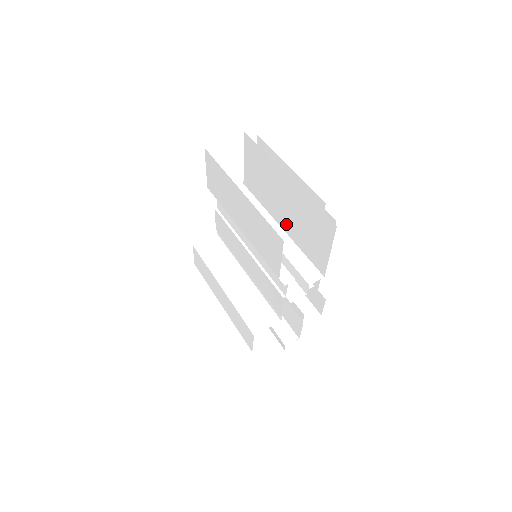
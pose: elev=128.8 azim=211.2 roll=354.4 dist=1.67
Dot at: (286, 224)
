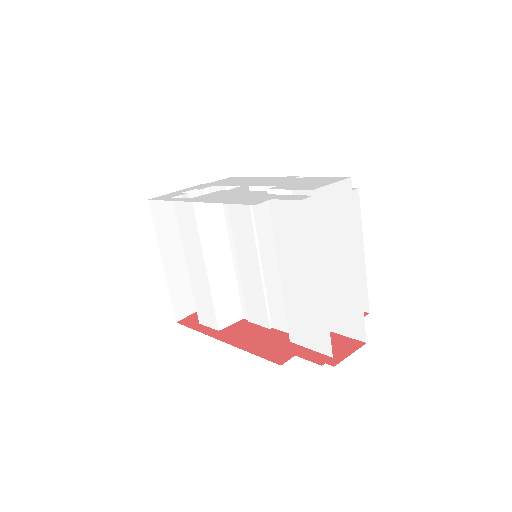
Dot at: occluded
